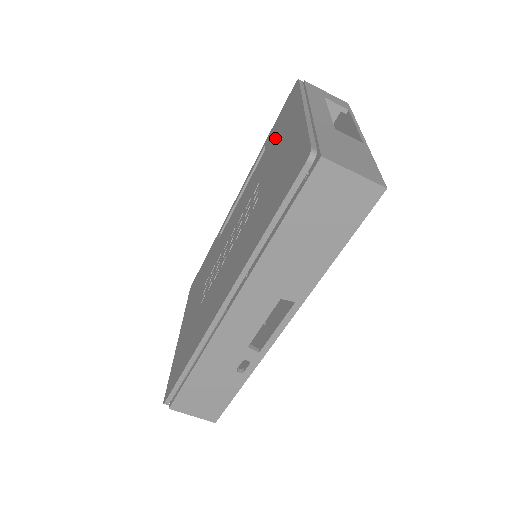
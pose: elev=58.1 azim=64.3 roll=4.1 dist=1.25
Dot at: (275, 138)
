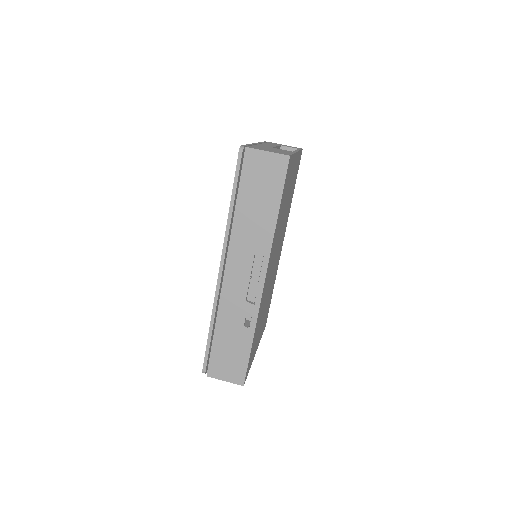
Dot at: occluded
